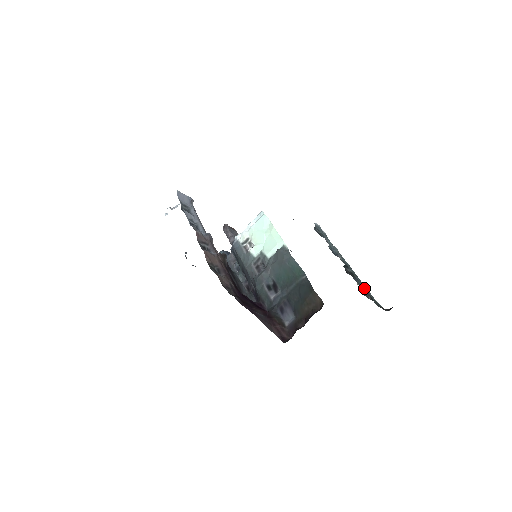
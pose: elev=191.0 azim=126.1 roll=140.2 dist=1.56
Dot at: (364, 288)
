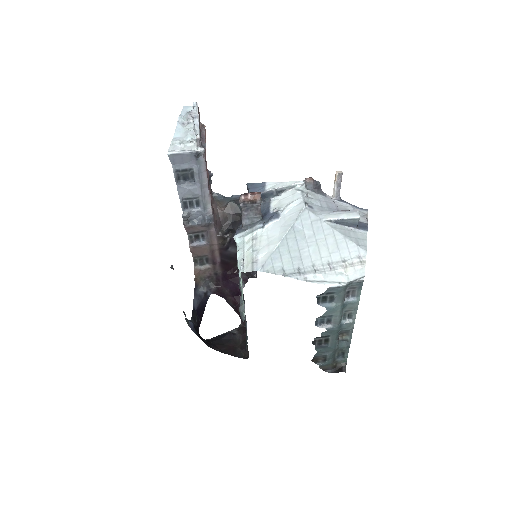
Dot at: (329, 351)
